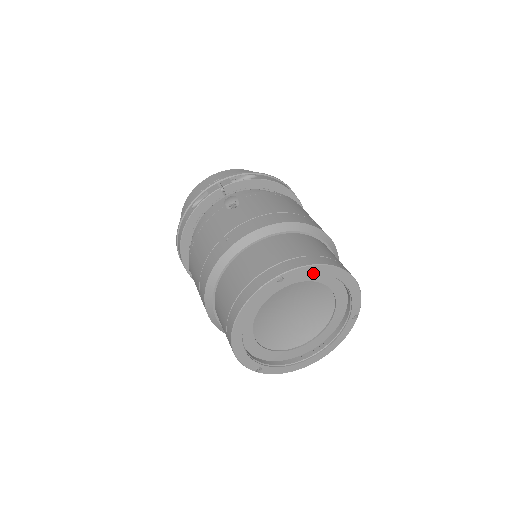
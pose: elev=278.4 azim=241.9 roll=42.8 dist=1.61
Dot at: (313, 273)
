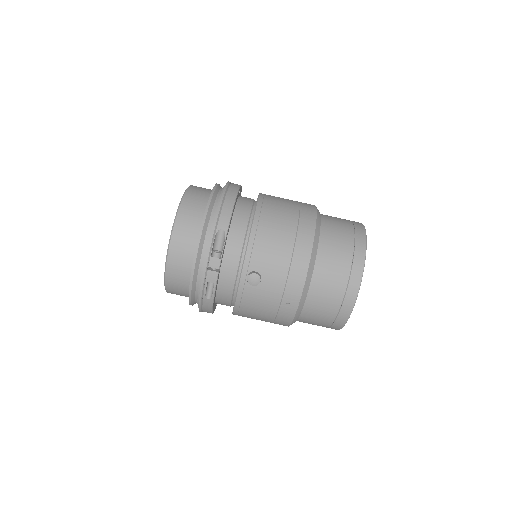
Dot at: occluded
